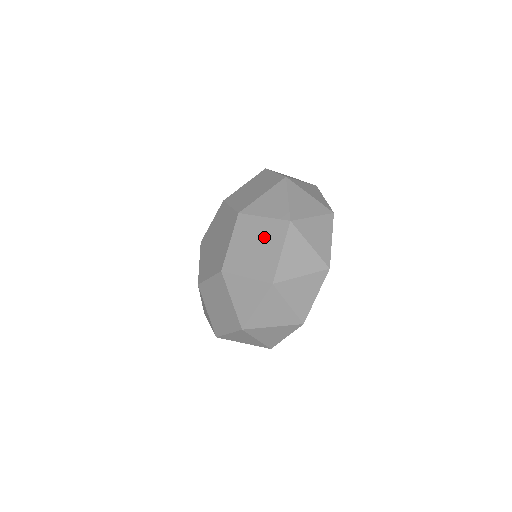
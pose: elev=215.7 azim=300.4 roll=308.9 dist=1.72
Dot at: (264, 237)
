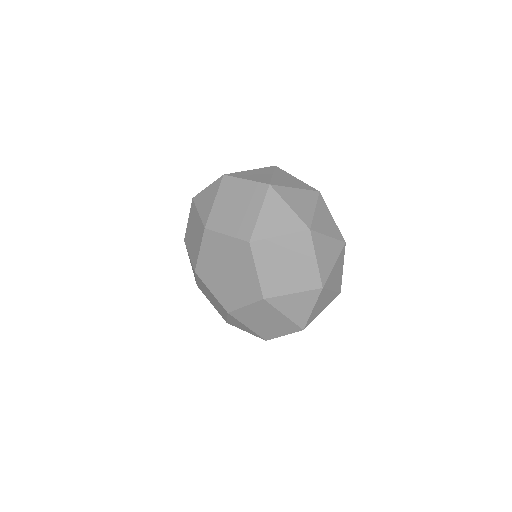
Dot at: (276, 323)
